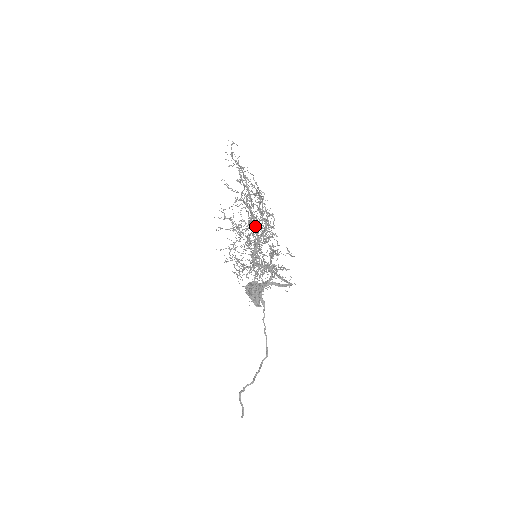
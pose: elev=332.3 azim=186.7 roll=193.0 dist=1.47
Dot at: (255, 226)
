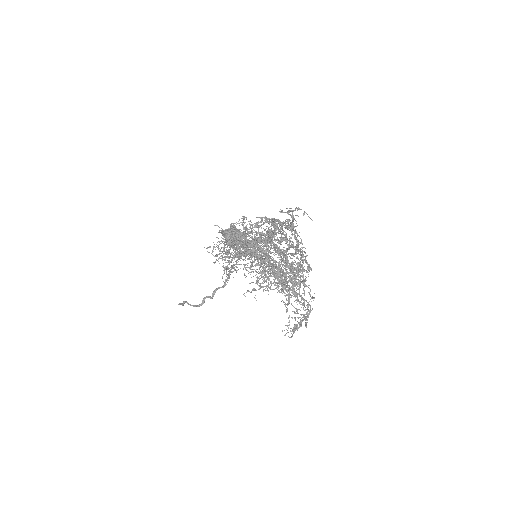
Dot at: (271, 233)
